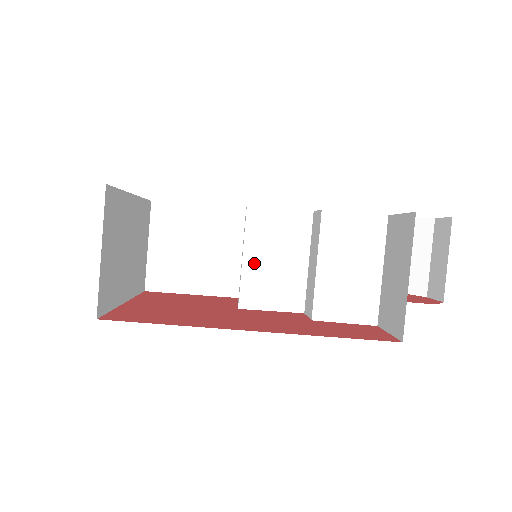
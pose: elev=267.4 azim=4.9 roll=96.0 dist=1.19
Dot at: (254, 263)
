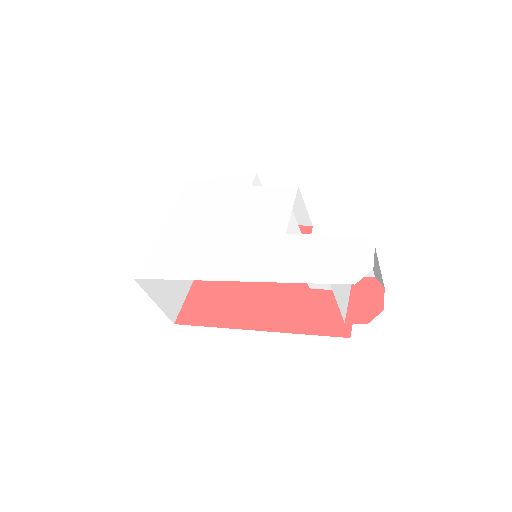
Dot at: occluded
